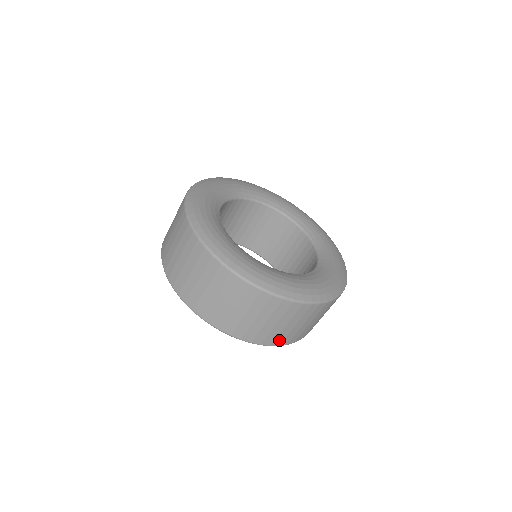
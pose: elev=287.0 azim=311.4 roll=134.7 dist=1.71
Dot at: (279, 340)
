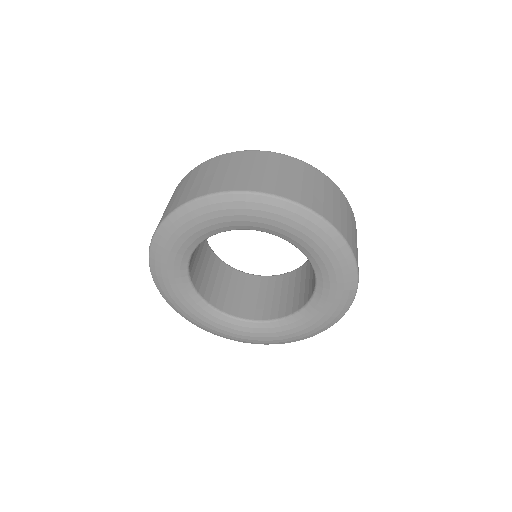
Dot at: (344, 231)
